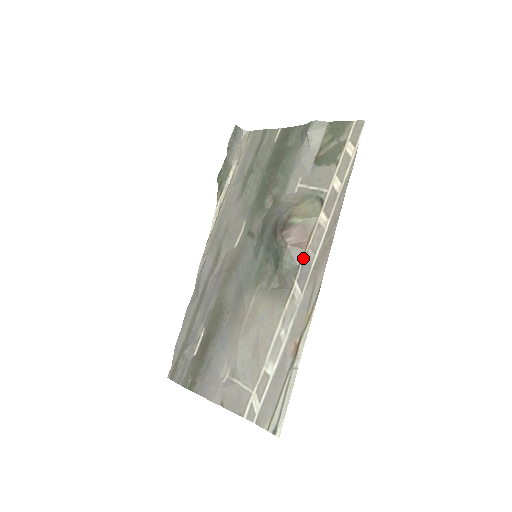
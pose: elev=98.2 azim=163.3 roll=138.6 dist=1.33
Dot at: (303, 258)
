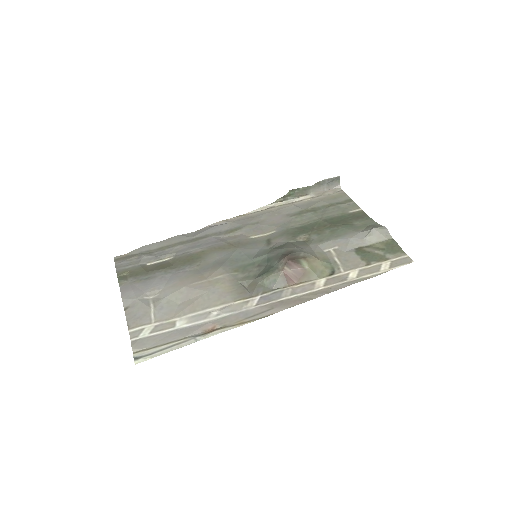
Dot at: (281, 289)
